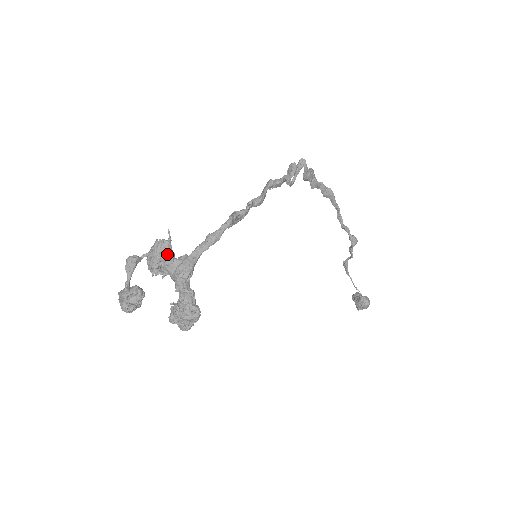
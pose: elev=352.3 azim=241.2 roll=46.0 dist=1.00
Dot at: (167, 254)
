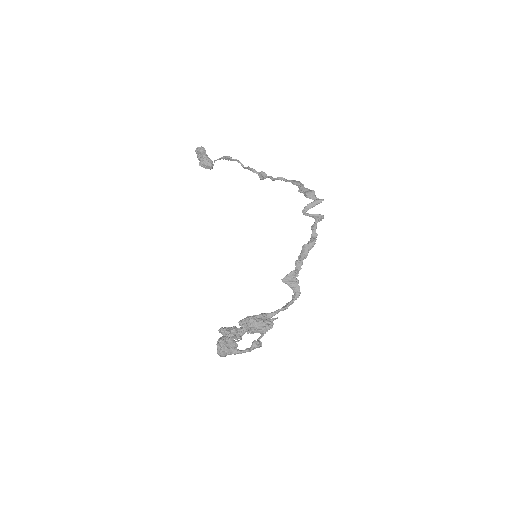
Dot at: occluded
